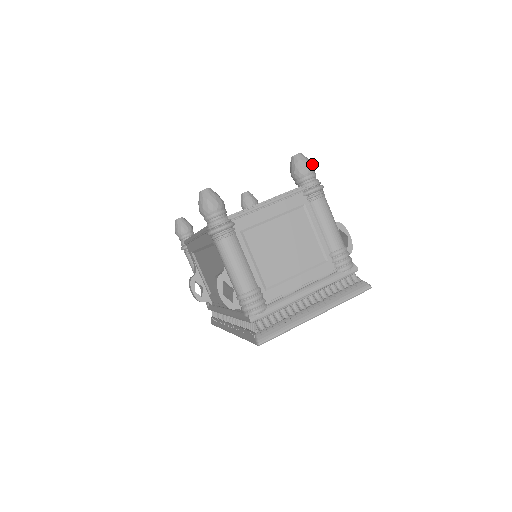
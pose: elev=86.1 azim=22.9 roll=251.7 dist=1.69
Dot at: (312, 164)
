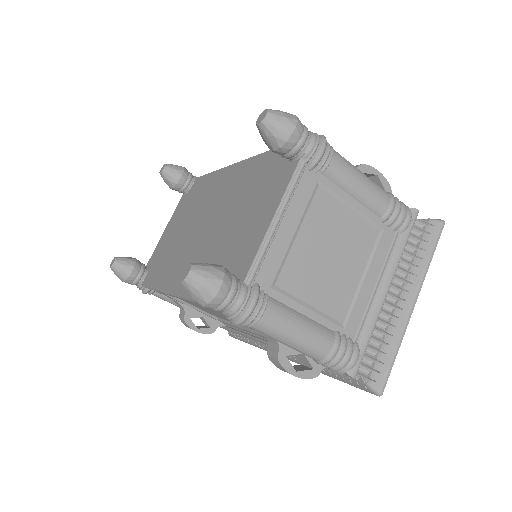
Dot at: (294, 116)
